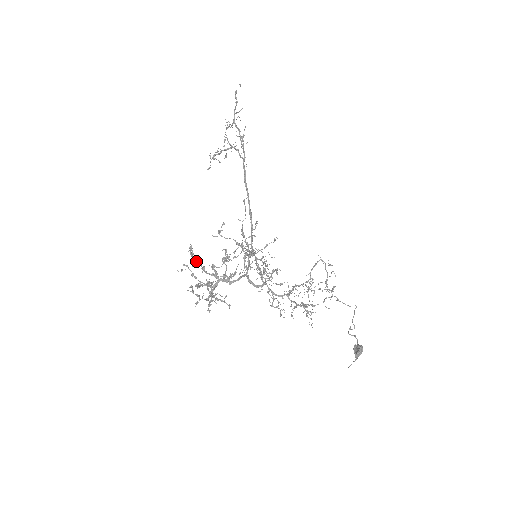
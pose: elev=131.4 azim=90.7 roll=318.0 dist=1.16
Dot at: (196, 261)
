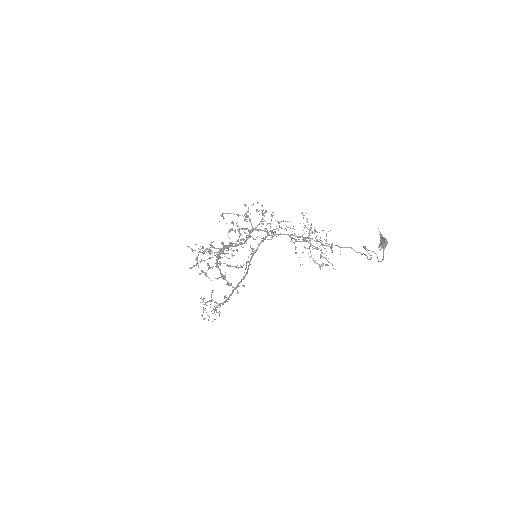
Dot at: (204, 250)
